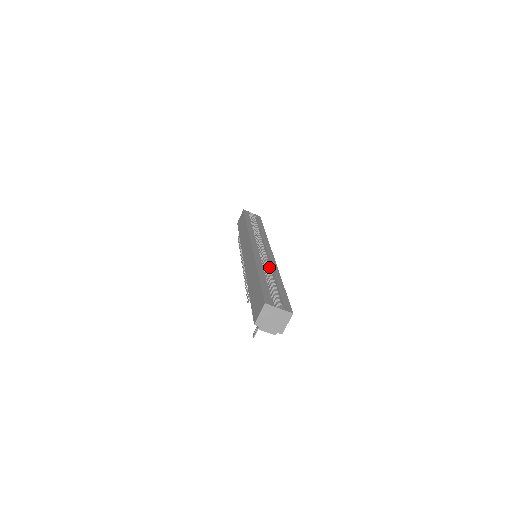
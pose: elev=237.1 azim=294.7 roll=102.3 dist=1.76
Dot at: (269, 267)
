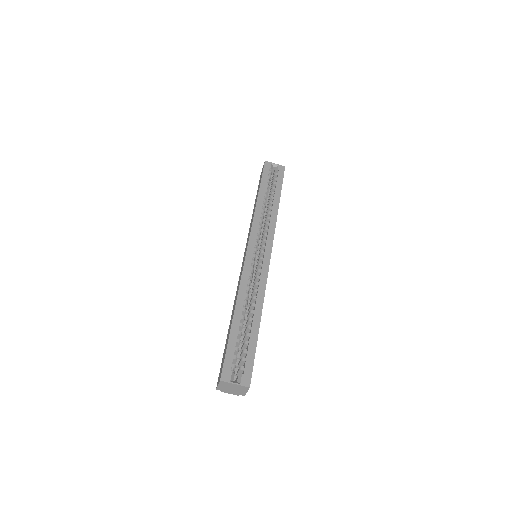
Dot at: (256, 292)
